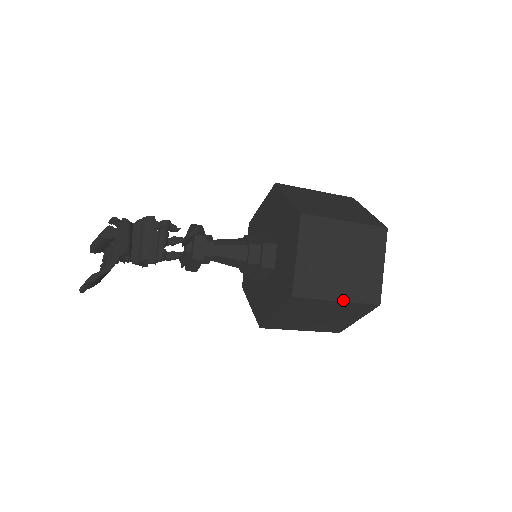
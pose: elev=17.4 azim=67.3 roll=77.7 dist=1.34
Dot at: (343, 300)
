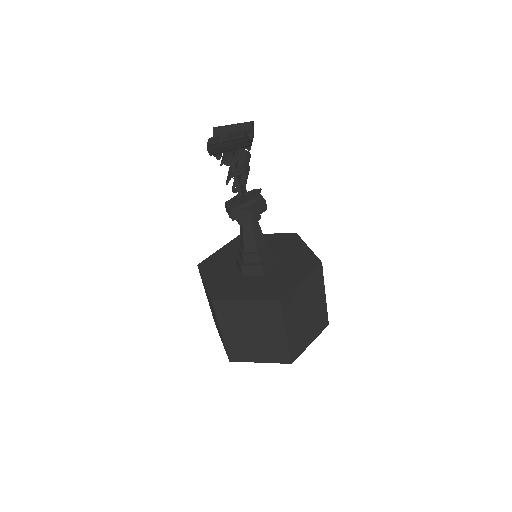
Dot at: (325, 298)
